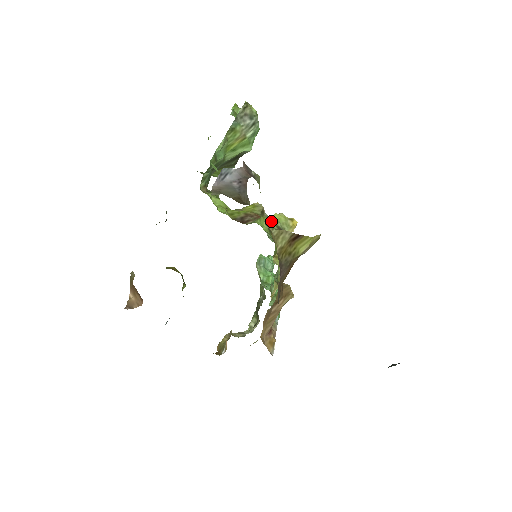
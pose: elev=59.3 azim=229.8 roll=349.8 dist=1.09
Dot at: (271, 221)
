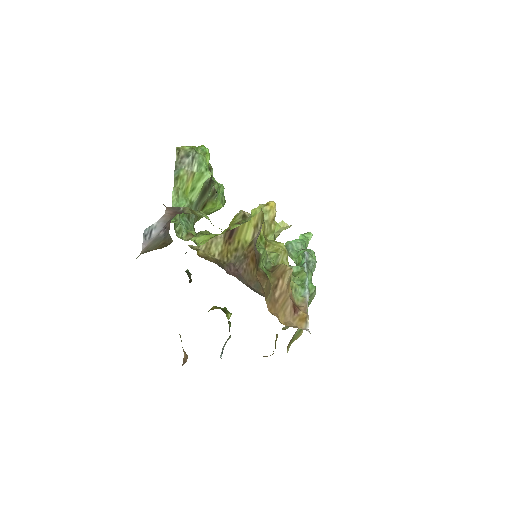
Dot at: (244, 222)
